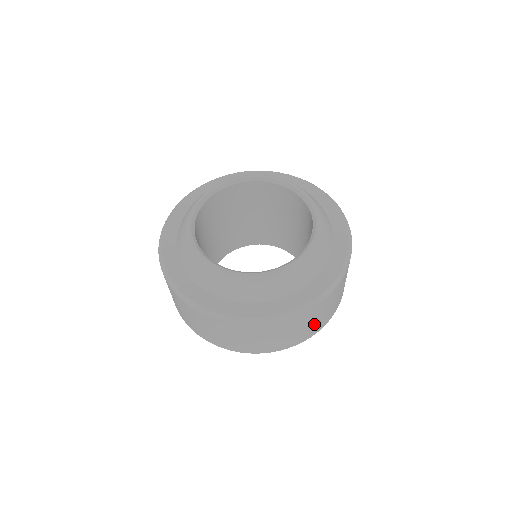
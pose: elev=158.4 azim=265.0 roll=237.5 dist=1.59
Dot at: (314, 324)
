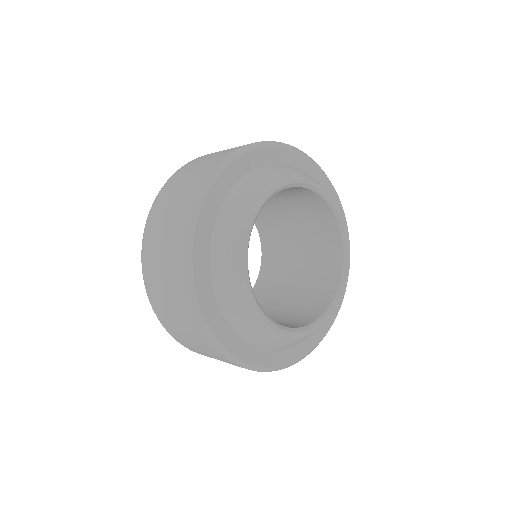
Dot at: occluded
